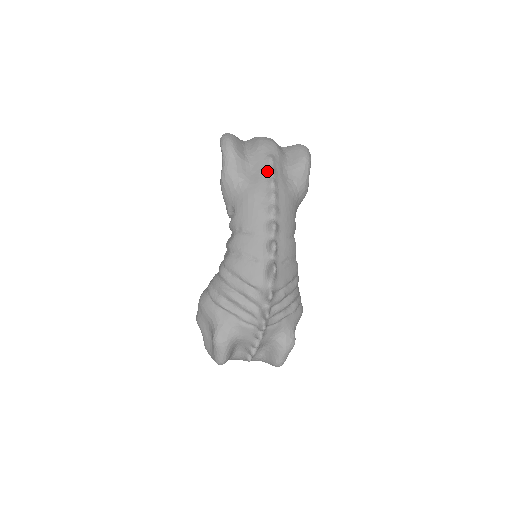
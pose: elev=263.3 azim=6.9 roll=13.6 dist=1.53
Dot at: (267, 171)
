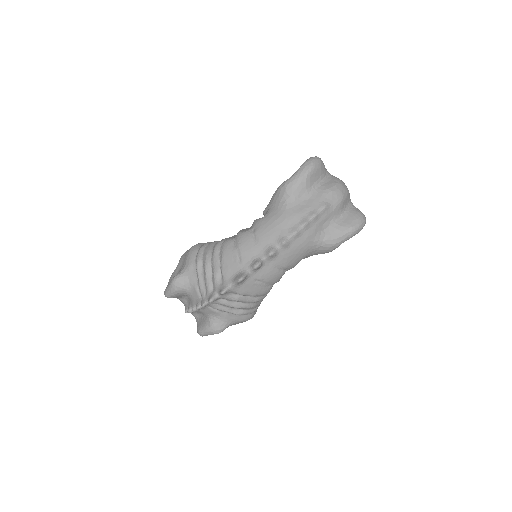
Dot at: (311, 212)
